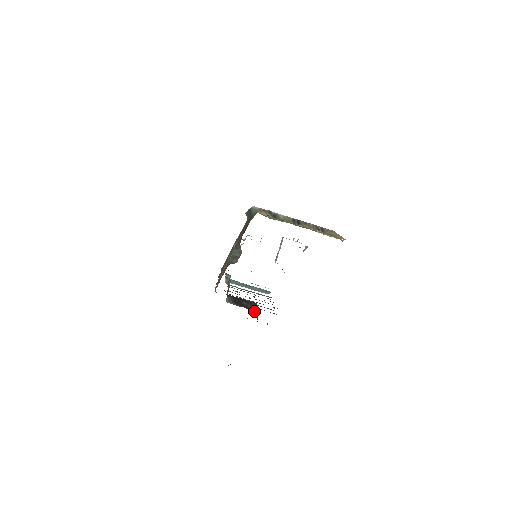
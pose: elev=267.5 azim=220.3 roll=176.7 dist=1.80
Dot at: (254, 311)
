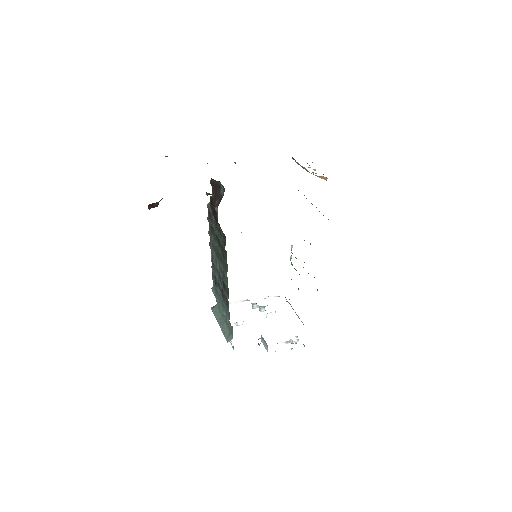
Dot at: occluded
